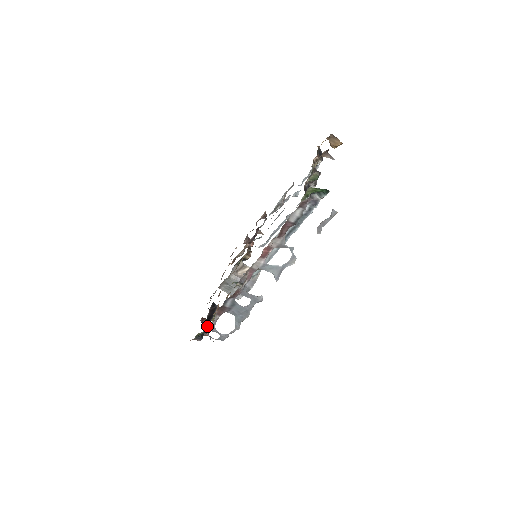
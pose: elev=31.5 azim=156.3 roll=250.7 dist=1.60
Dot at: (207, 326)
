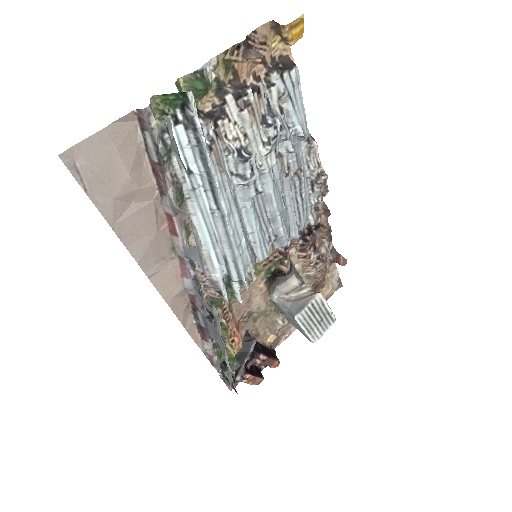
Dot at: (240, 367)
